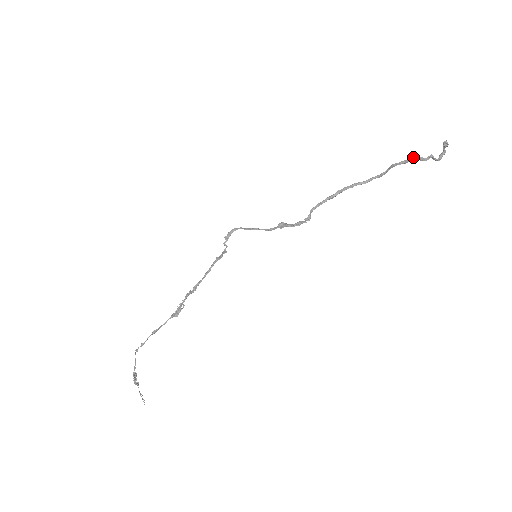
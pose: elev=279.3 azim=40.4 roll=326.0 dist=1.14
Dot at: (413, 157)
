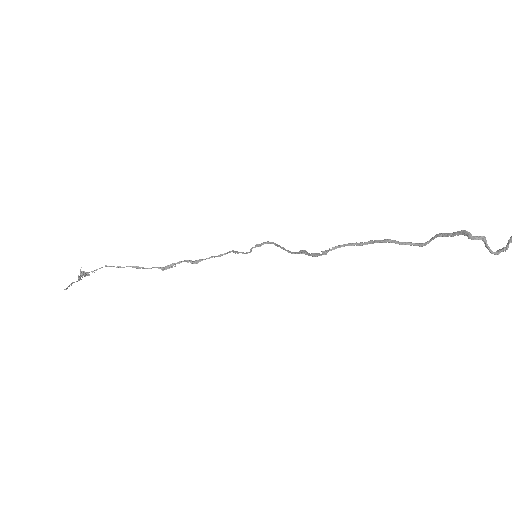
Dot at: (461, 230)
